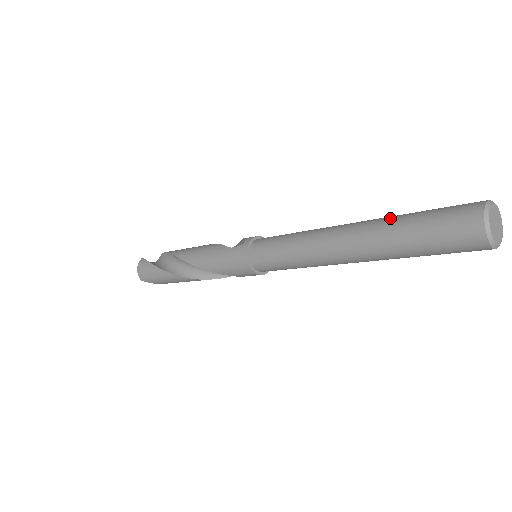
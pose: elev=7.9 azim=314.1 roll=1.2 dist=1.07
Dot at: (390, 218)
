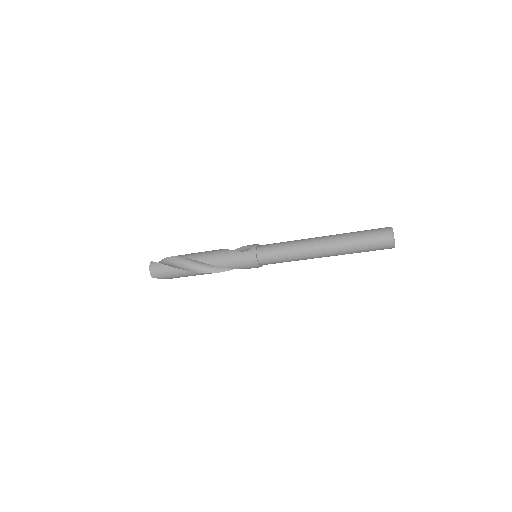
Dot at: (346, 234)
